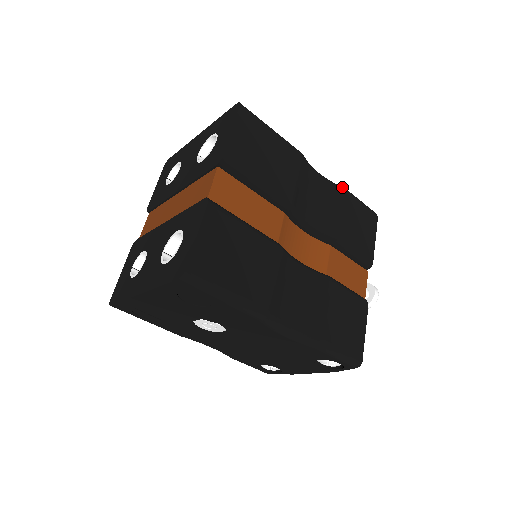
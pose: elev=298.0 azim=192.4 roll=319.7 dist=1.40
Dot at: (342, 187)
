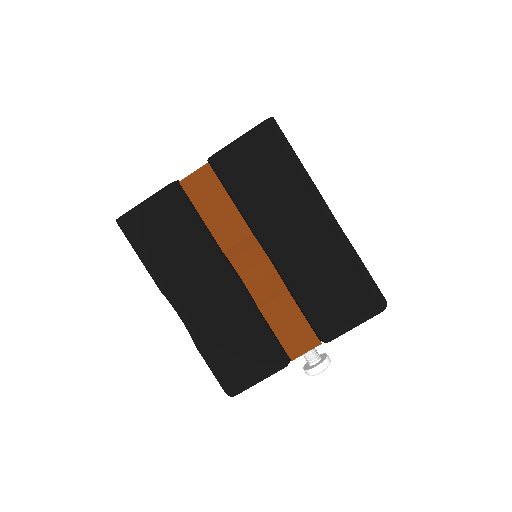
Dot at: (350, 251)
